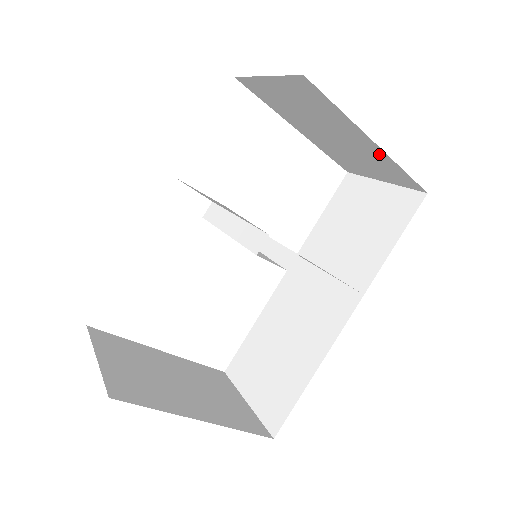
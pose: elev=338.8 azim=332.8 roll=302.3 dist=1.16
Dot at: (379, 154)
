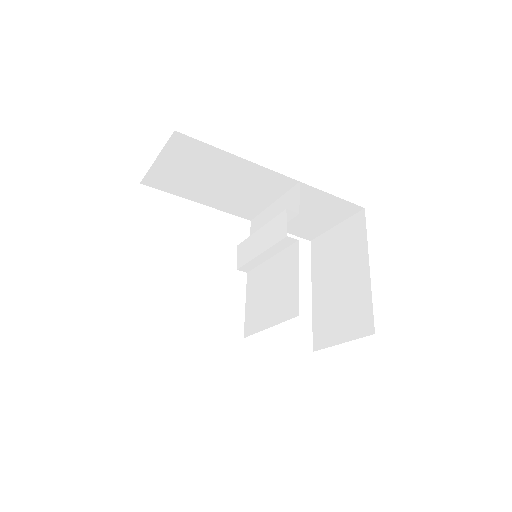
Dot at: (364, 286)
